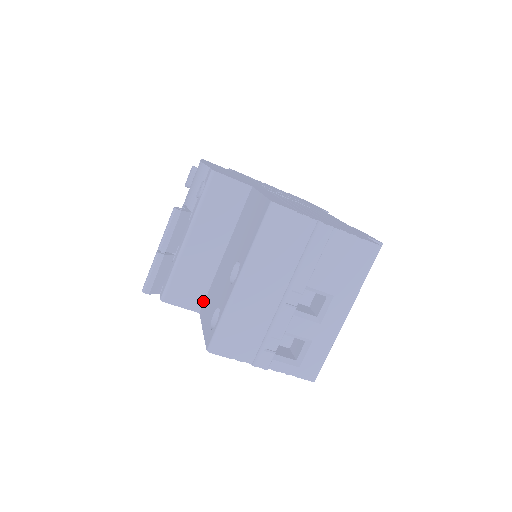
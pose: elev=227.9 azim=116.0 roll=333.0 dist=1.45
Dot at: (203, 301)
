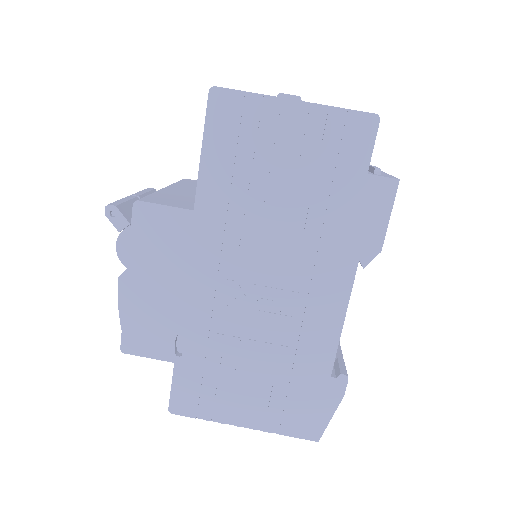
Dot at: occluded
